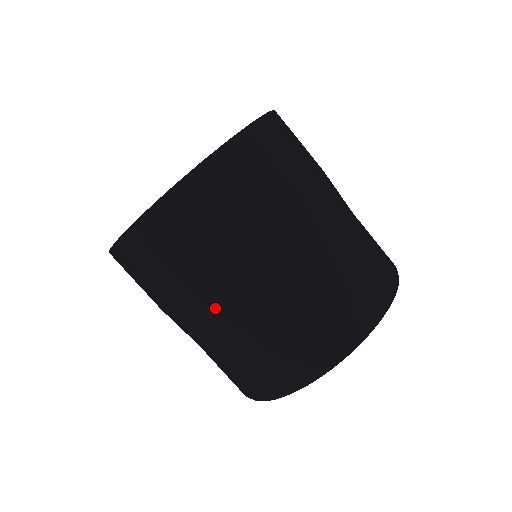
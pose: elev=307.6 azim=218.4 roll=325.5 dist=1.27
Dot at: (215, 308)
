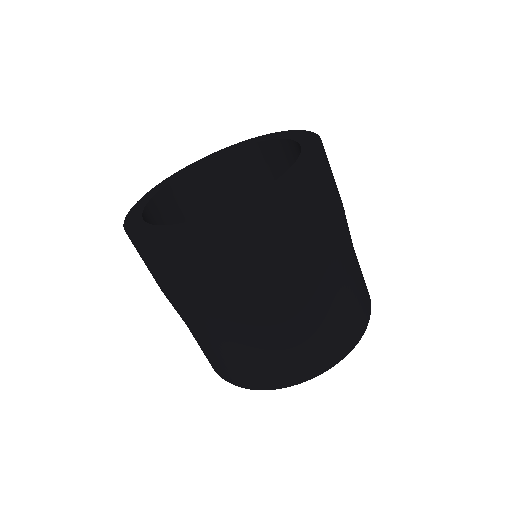
Dot at: (184, 315)
